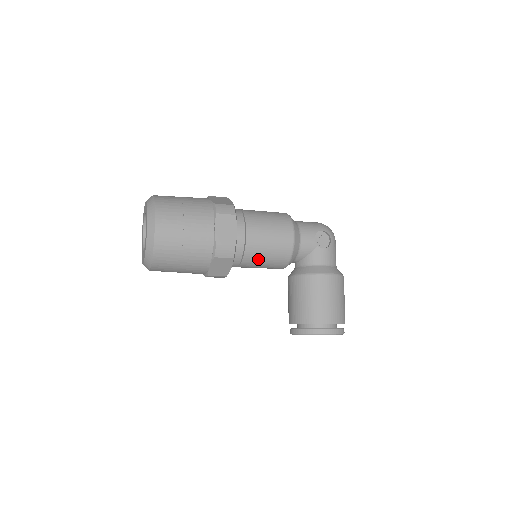
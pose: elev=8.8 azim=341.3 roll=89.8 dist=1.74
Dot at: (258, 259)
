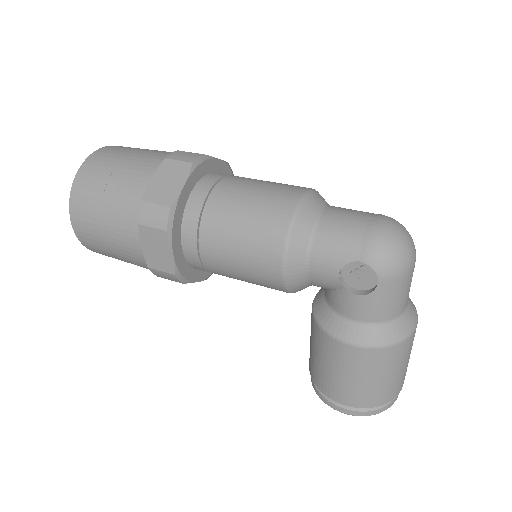
Dot at: (237, 279)
